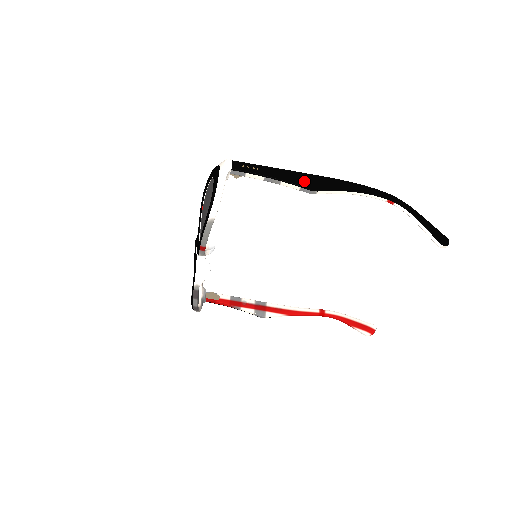
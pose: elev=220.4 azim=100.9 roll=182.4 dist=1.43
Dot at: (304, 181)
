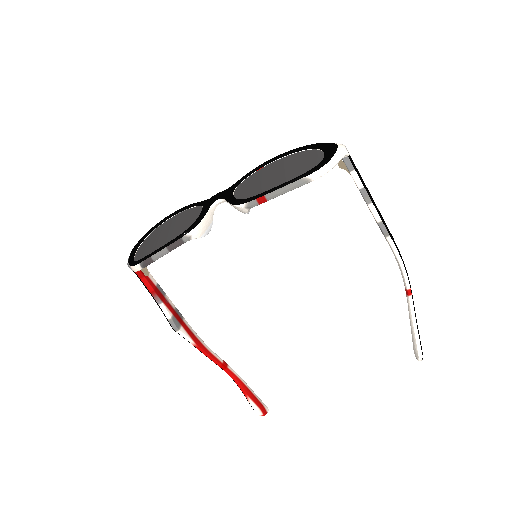
Dot at: (383, 219)
